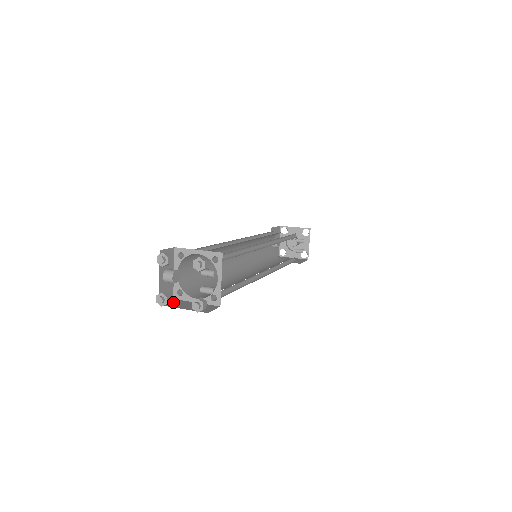
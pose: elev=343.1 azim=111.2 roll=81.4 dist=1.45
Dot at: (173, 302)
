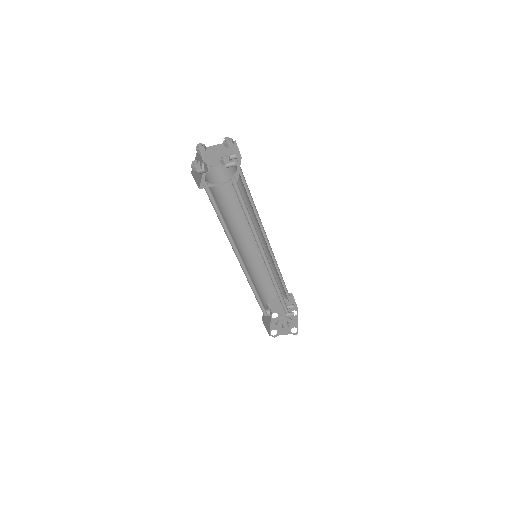
Dot at: occluded
